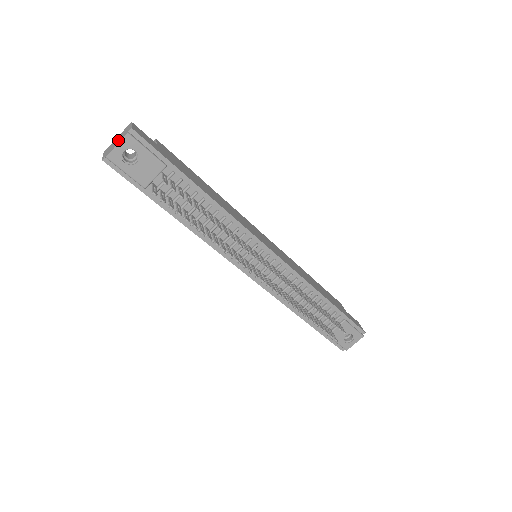
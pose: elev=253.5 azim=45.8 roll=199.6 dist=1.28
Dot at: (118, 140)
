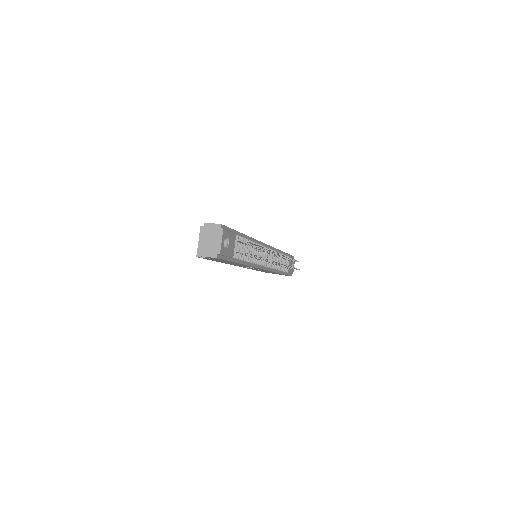
Dot at: (215, 239)
